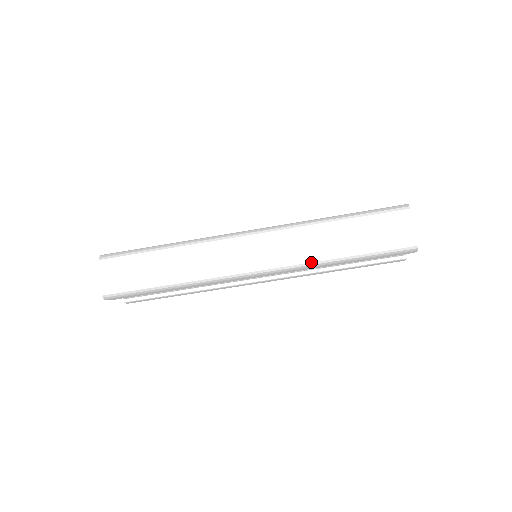
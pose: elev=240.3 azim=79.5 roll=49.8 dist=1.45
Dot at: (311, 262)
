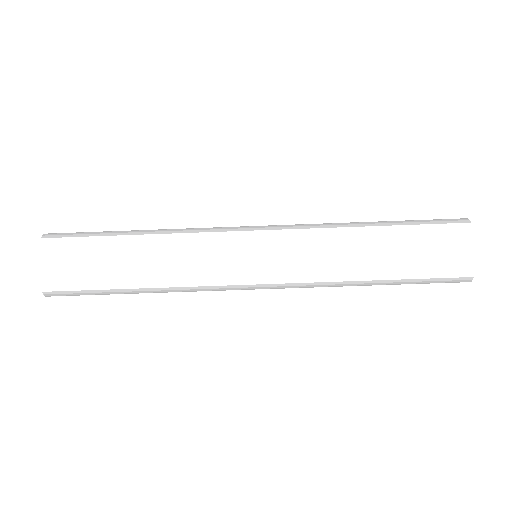
Dot at: (332, 281)
